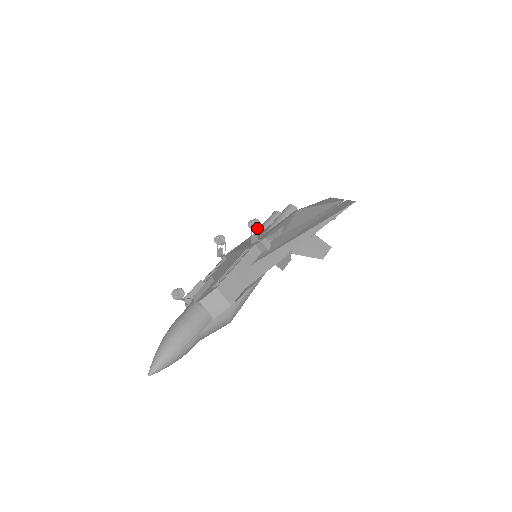
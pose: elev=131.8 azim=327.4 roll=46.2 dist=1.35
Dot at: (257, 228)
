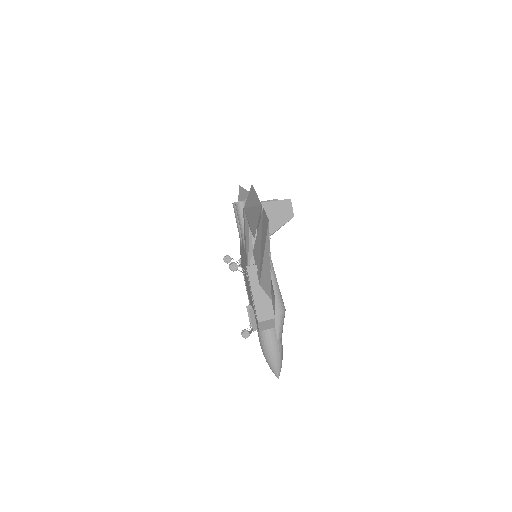
Dot at: (238, 270)
